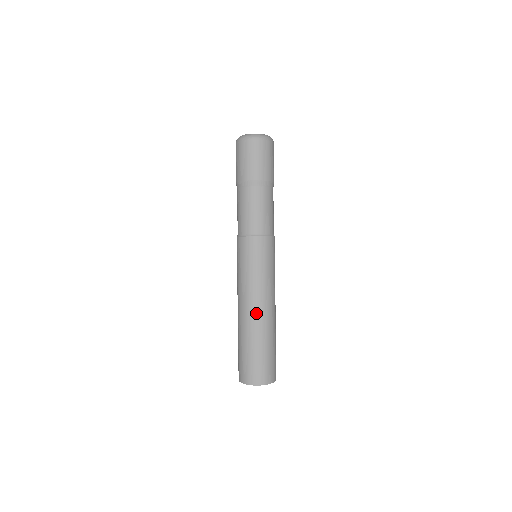
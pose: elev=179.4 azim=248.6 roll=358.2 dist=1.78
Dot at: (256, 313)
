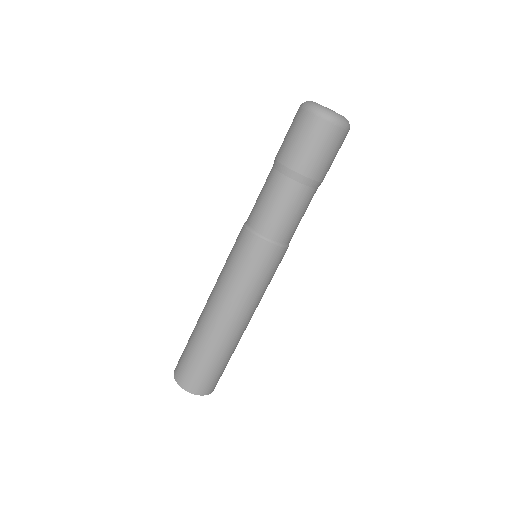
Dot at: (242, 327)
